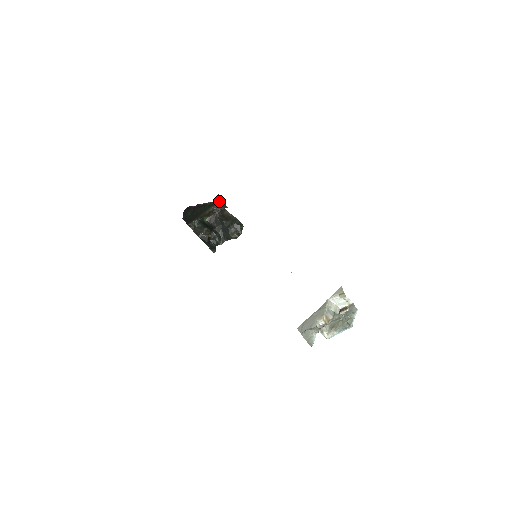
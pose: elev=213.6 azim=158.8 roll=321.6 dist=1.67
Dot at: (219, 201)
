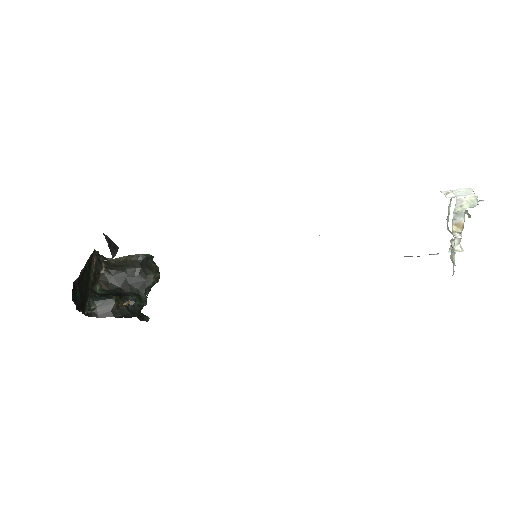
Dot at: (108, 244)
